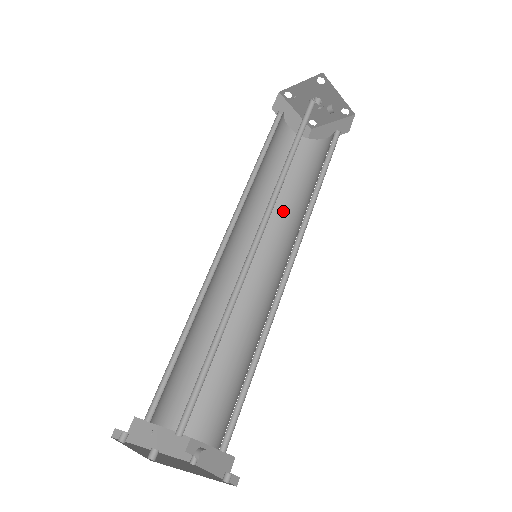
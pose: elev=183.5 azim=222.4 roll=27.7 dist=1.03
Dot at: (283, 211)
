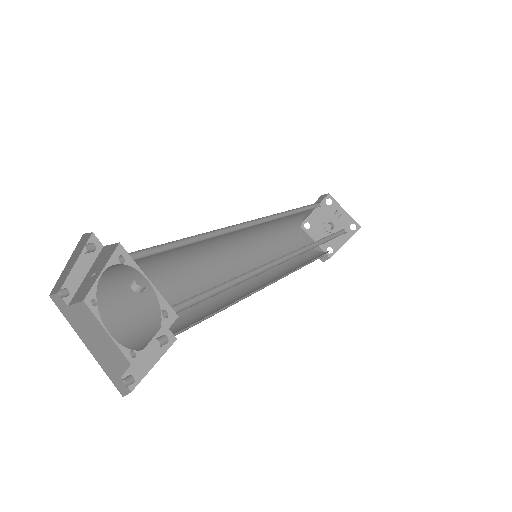
Dot at: (293, 269)
